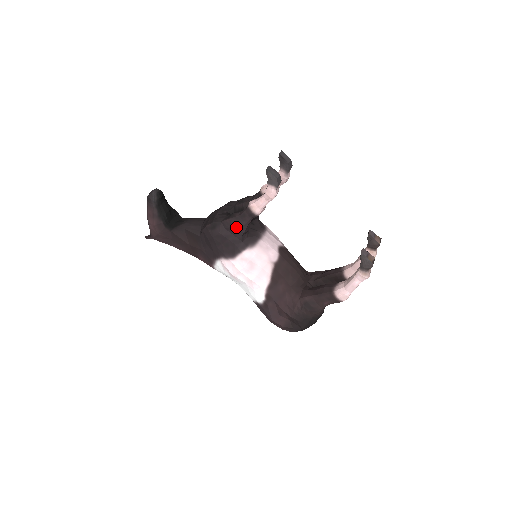
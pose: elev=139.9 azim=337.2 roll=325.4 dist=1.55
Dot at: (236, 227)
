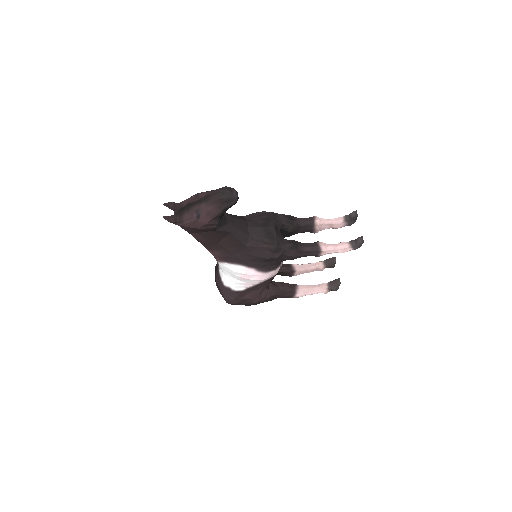
Dot at: (294, 257)
